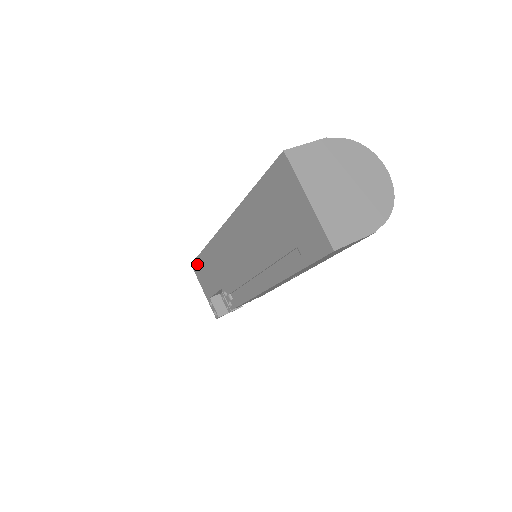
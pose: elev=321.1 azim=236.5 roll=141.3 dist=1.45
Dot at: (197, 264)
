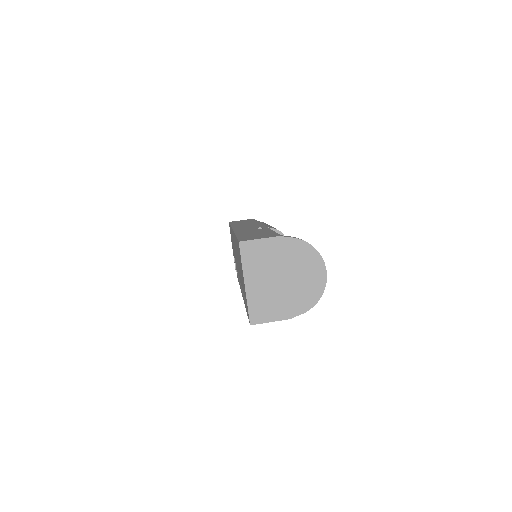
Dot at: occluded
